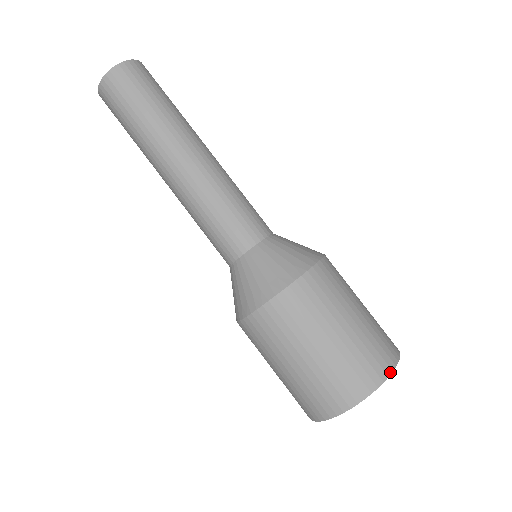
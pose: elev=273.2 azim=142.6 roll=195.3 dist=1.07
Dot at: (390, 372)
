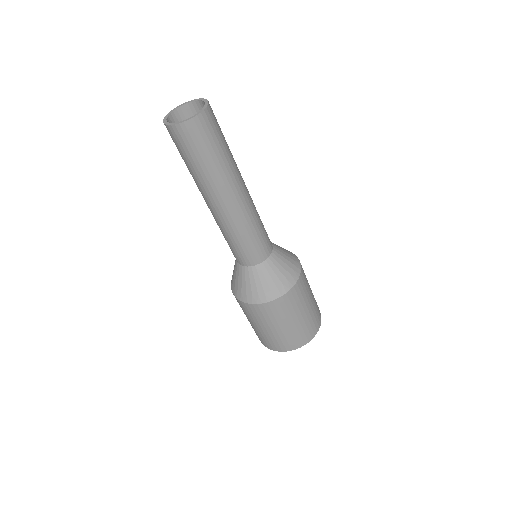
Dot at: (314, 336)
